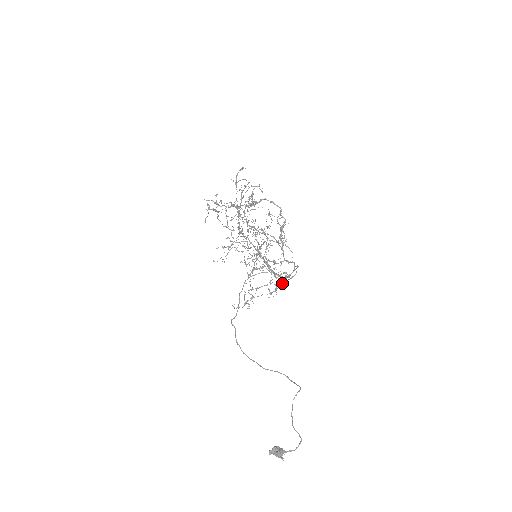
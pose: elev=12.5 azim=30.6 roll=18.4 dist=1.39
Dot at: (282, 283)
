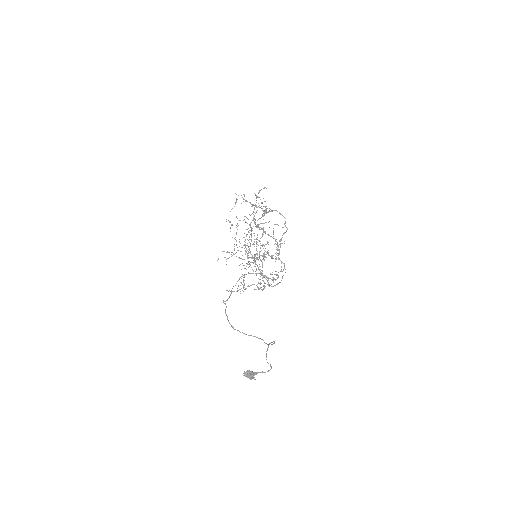
Dot at: (269, 286)
